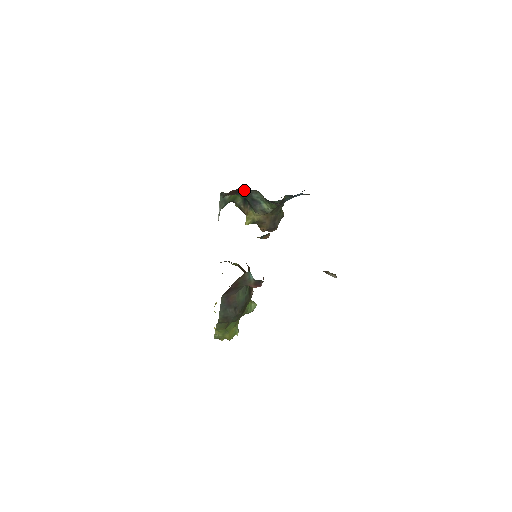
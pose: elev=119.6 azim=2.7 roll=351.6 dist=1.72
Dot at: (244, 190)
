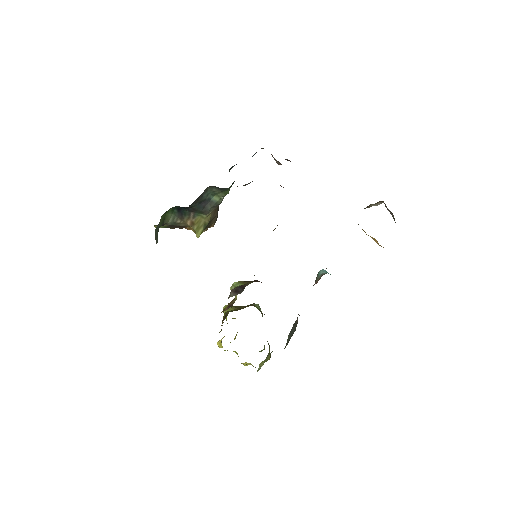
Dot at: occluded
